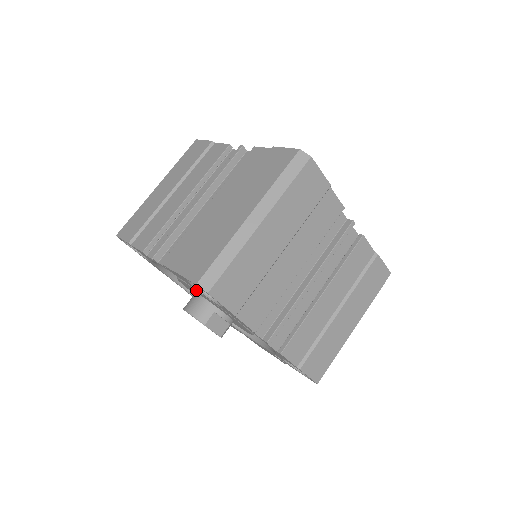
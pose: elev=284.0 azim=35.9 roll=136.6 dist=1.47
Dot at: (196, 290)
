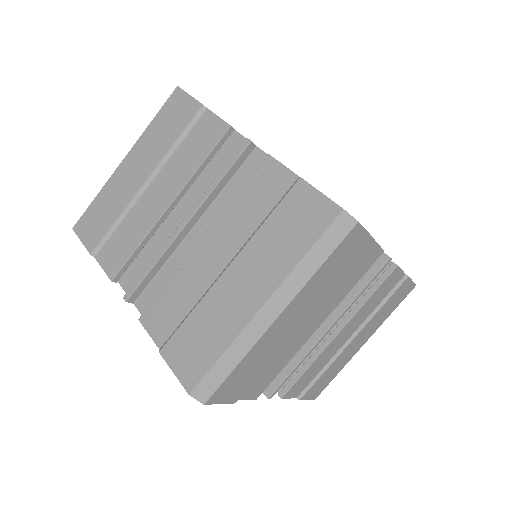
Dot at: occluded
